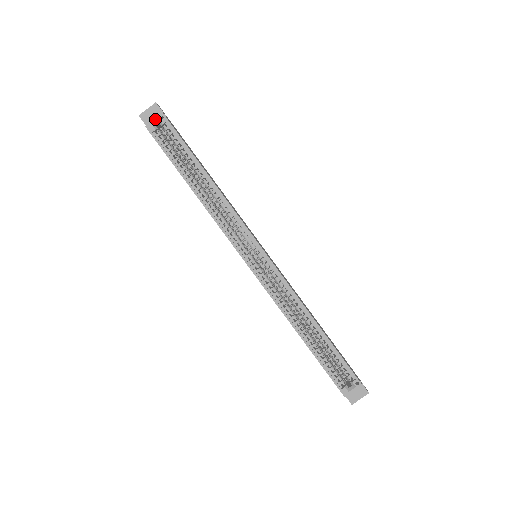
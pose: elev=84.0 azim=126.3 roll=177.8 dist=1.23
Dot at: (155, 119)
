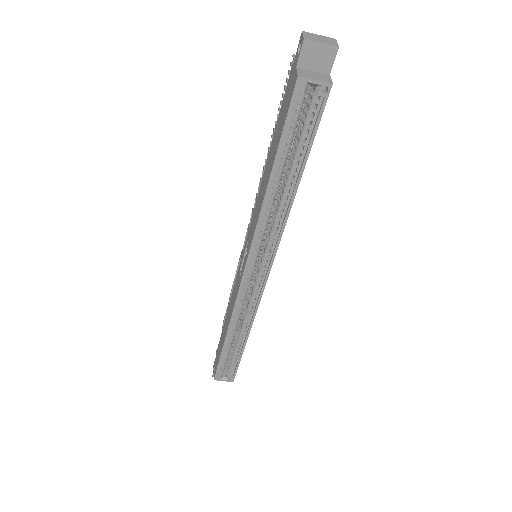
Dot at: (317, 81)
